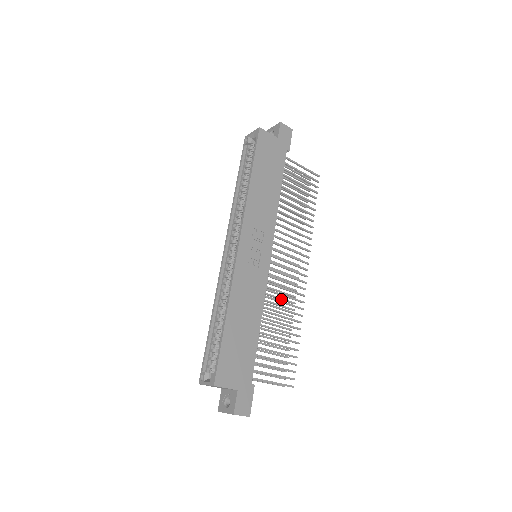
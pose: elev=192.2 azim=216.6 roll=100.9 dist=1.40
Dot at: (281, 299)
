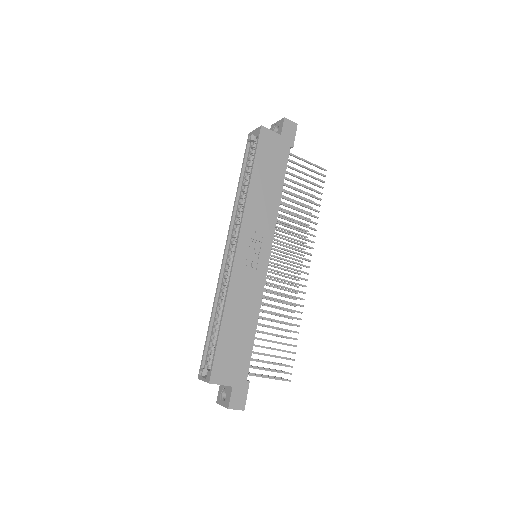
Dot at: (282, 296)
